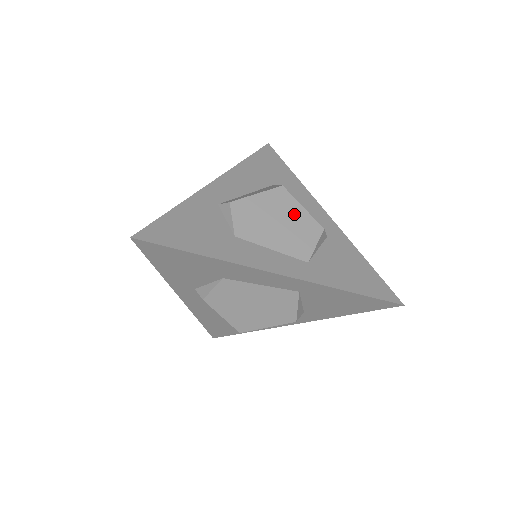
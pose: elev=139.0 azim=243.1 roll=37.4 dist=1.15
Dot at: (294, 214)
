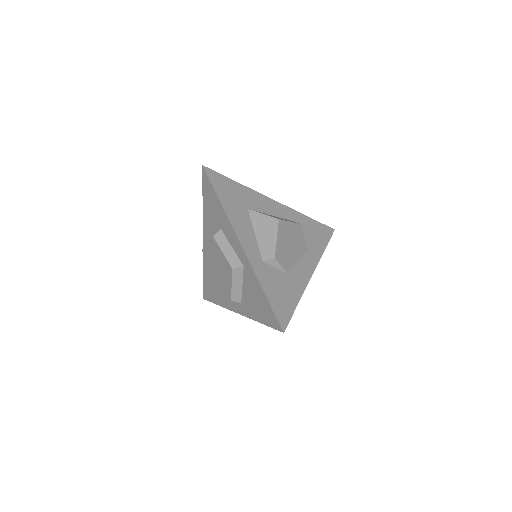
Dot at: (291, 231)
